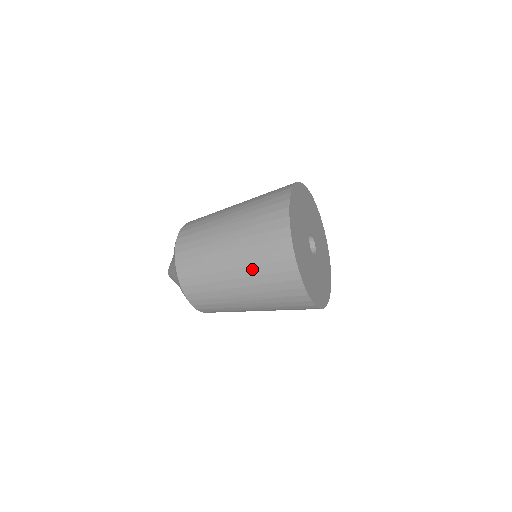
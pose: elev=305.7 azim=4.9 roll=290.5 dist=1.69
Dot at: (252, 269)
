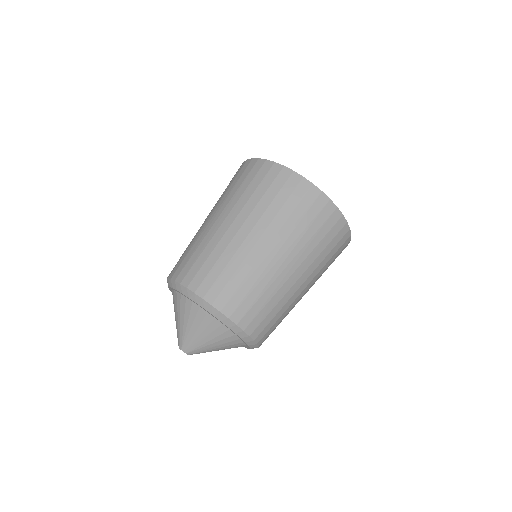
Dot at: (257, 209)
